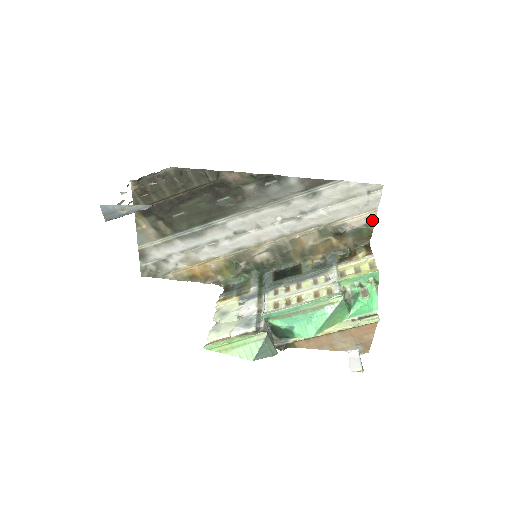
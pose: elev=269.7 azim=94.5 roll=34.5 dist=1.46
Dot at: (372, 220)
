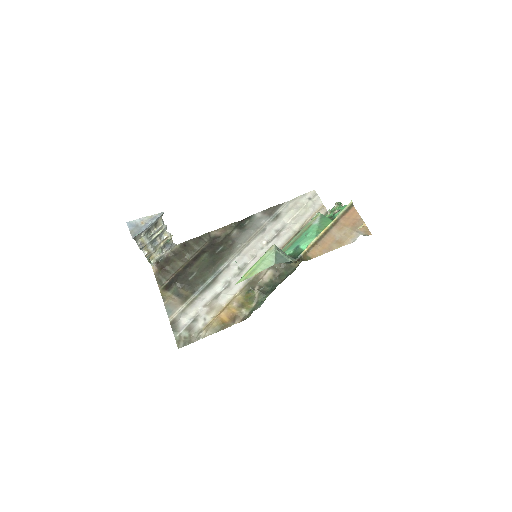
Dot at: (325, 212)
